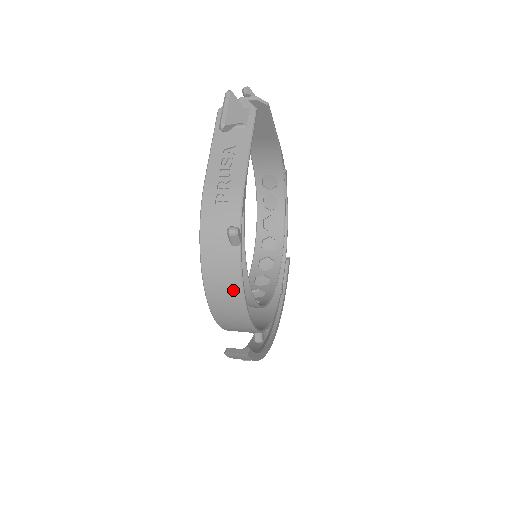
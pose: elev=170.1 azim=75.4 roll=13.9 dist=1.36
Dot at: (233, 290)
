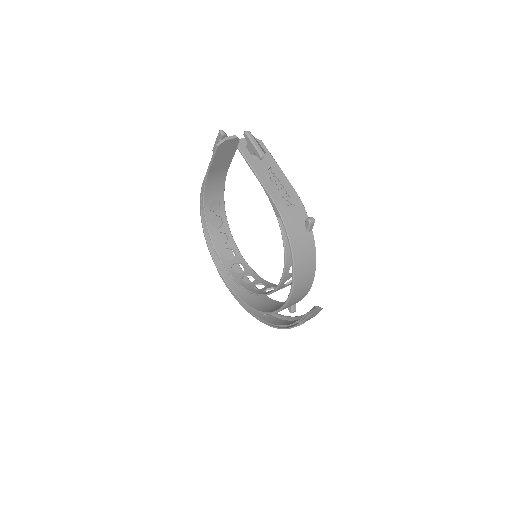
Dot at: (311, 265)
